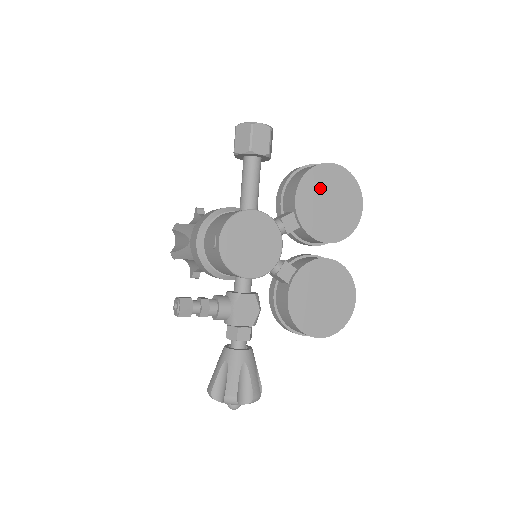
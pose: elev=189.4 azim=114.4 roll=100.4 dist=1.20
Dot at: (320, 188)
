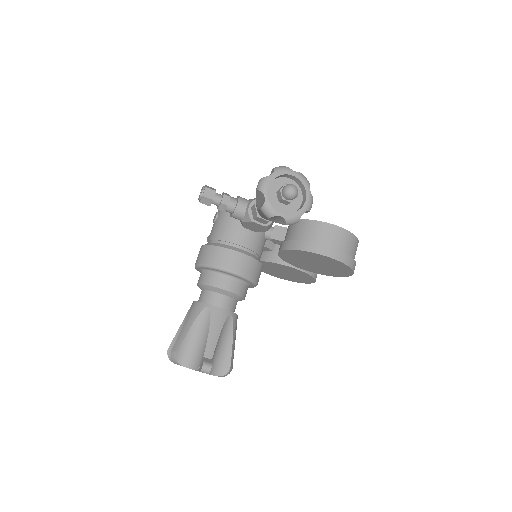
Dot at: occluded
